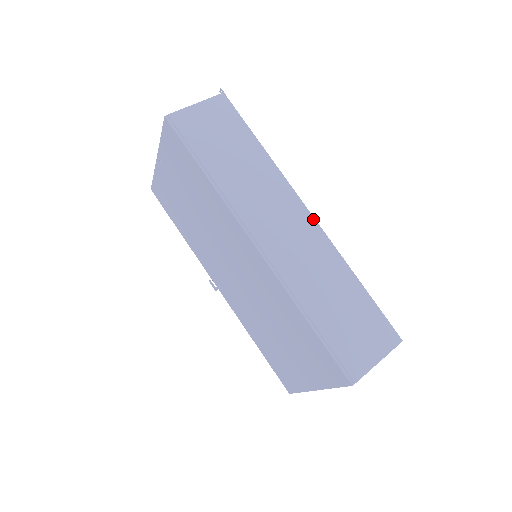
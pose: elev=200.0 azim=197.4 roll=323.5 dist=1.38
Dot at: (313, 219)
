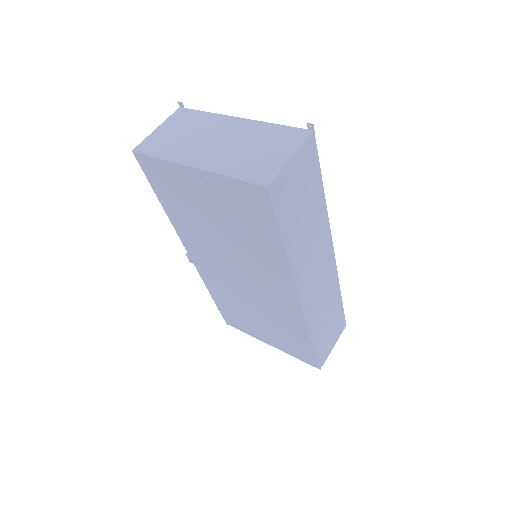
Dot at: (334, 257)
